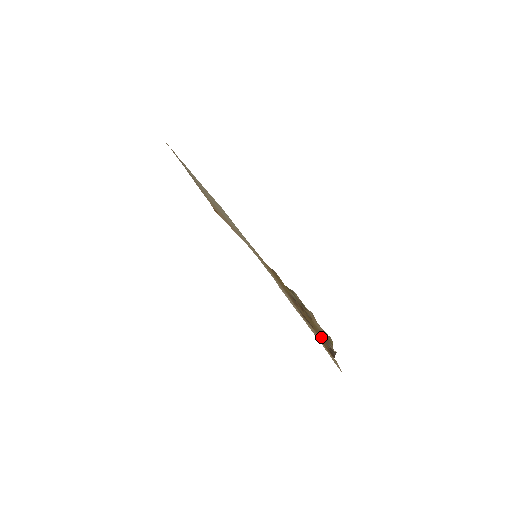
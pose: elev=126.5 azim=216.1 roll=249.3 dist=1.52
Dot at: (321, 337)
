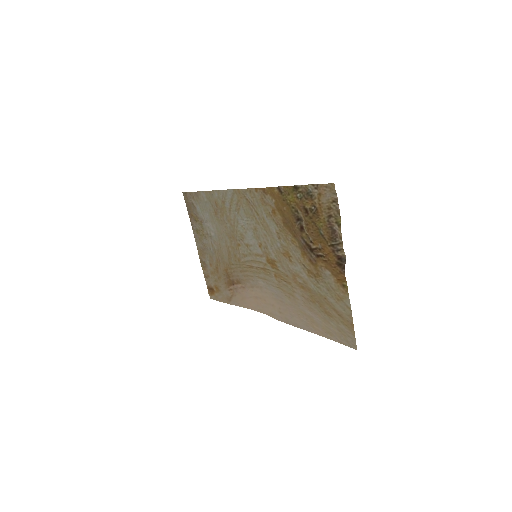
Dot at: (328, 244)
